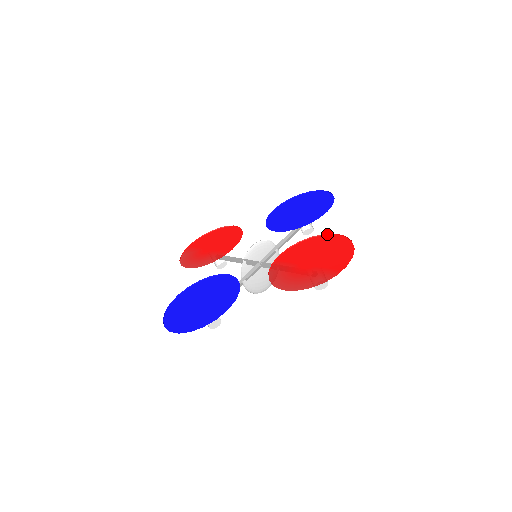
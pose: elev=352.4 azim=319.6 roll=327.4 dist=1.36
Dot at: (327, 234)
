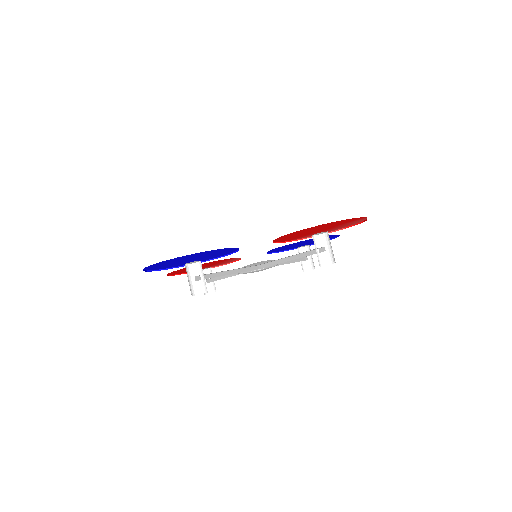
Dot at: occluded
